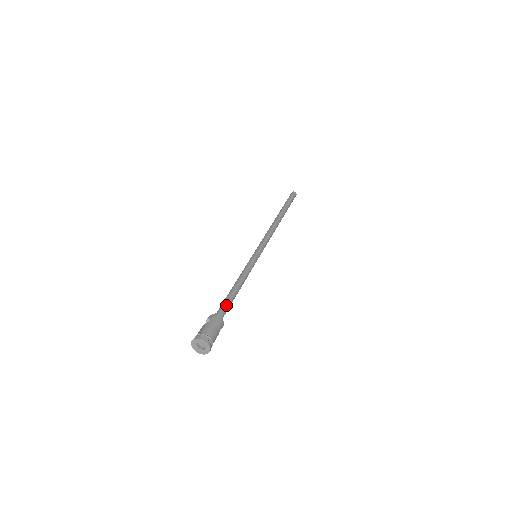
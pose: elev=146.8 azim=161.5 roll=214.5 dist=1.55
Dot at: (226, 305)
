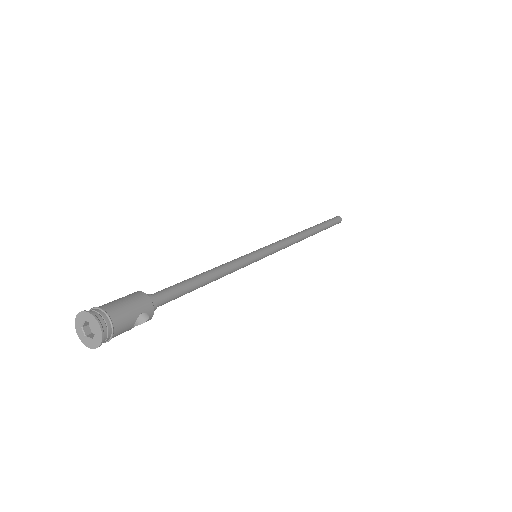
Dot at: (171, 289)
